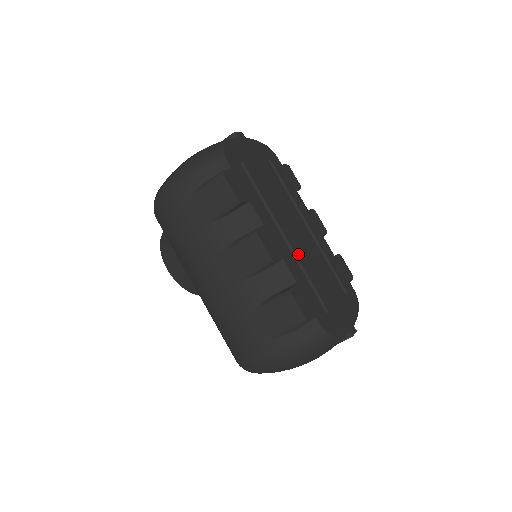
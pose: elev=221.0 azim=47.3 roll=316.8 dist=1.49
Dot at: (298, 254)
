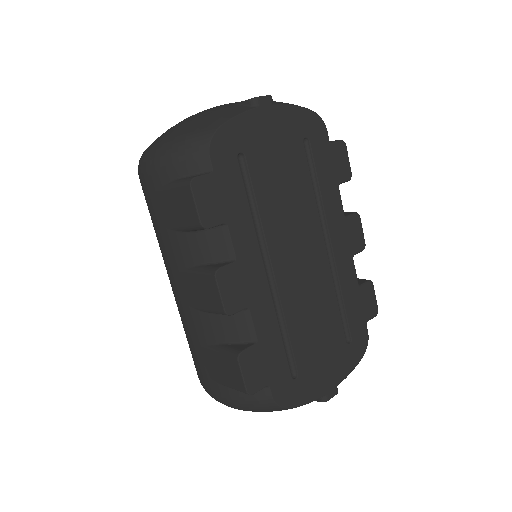
Dot at: (284, 295)
